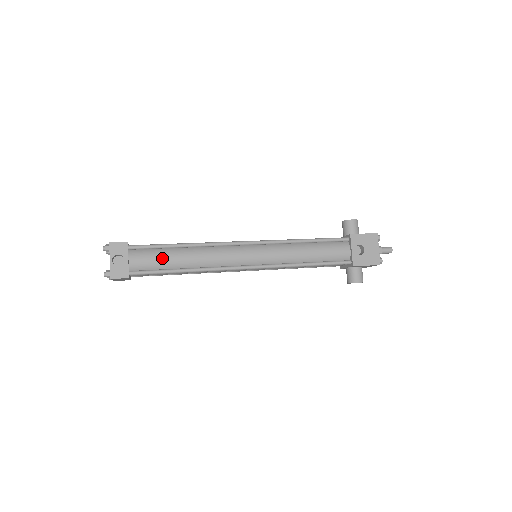
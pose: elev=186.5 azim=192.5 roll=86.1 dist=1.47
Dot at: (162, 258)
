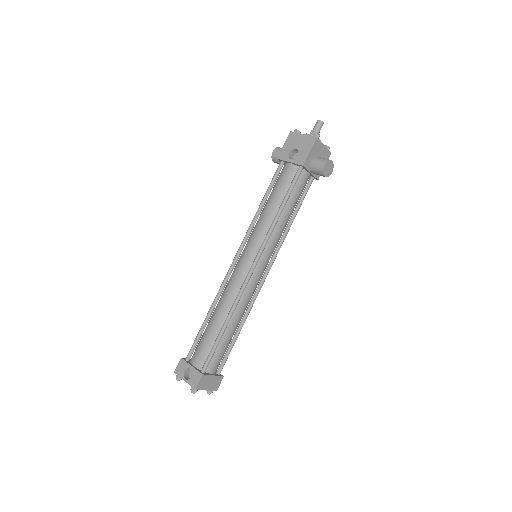
Dot at: (206, 338)
